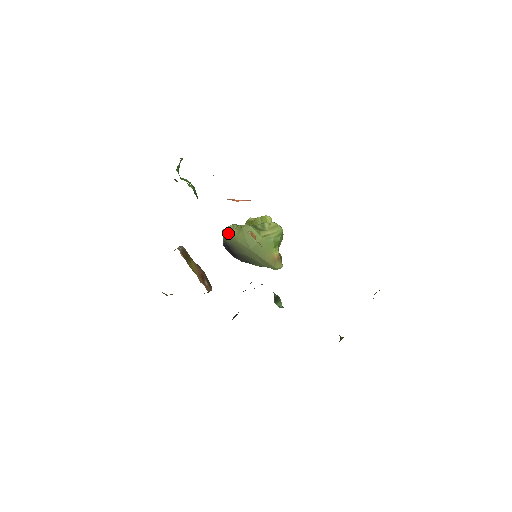
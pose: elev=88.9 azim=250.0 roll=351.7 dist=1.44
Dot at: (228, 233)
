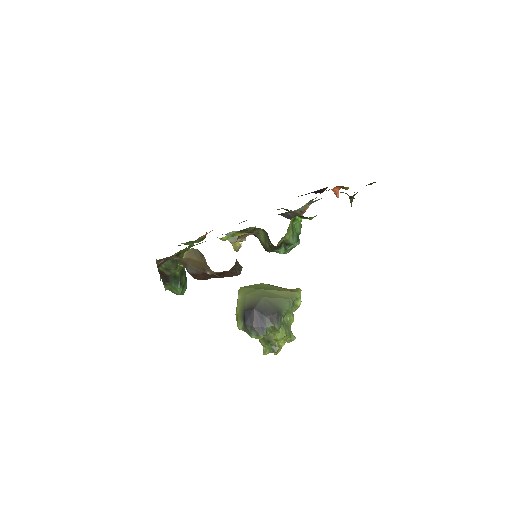
Dot at: (237, 306)
